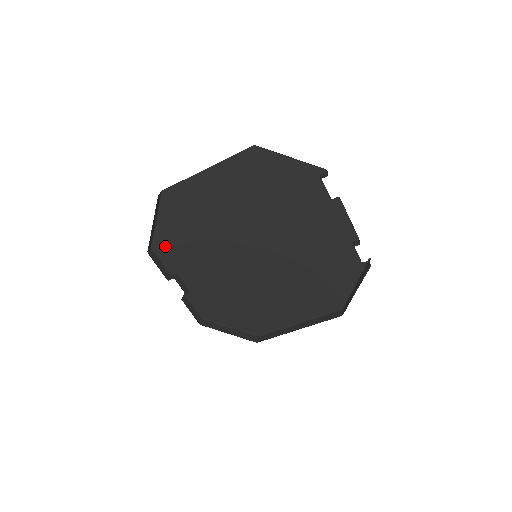
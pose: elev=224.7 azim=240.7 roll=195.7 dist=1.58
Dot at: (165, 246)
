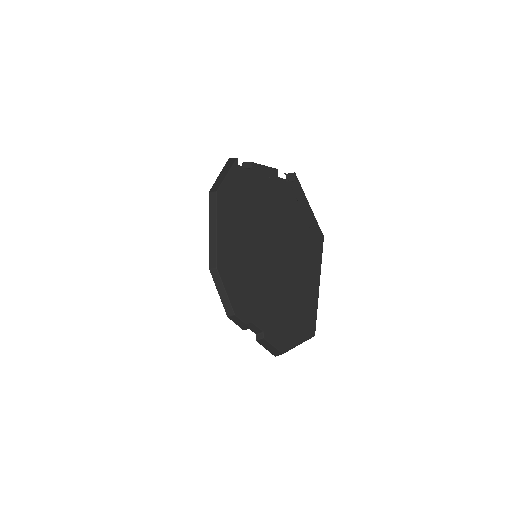
Dot at: (237, 306)
